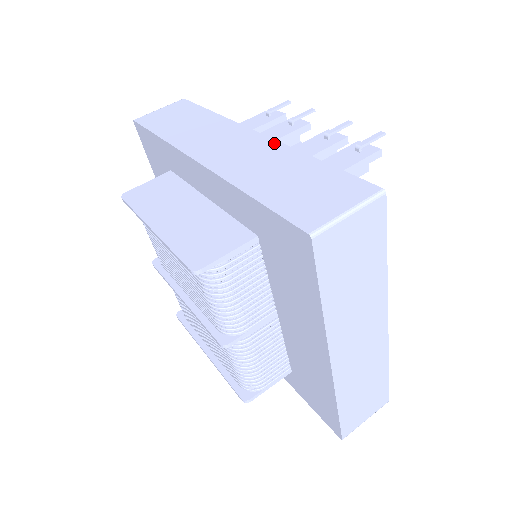
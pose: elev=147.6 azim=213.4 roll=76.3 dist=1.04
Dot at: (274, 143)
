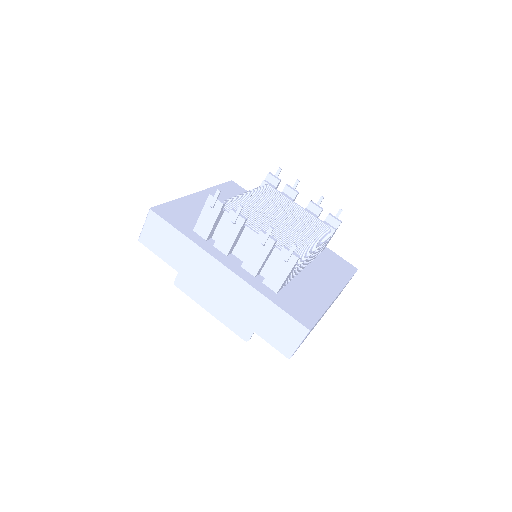
Dot at: (242, 282)
